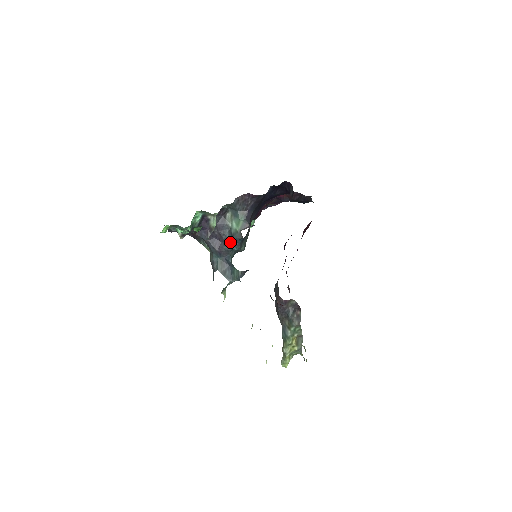
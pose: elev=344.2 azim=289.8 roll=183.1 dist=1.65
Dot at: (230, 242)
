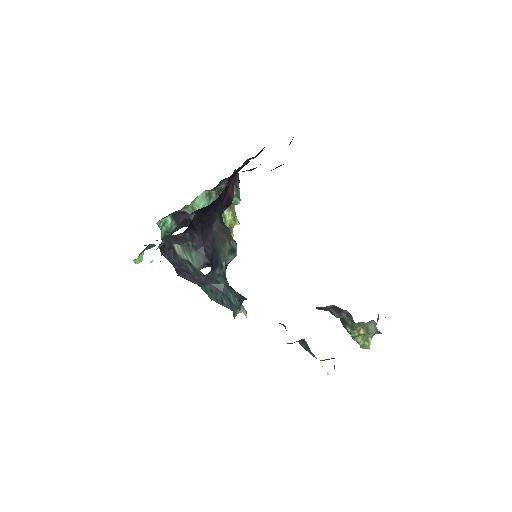
Dot at: occluded
